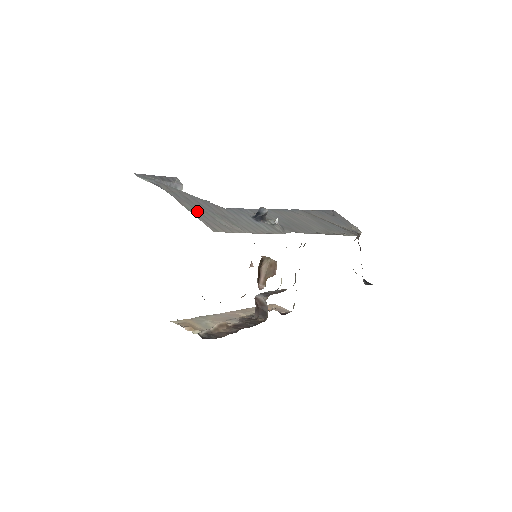
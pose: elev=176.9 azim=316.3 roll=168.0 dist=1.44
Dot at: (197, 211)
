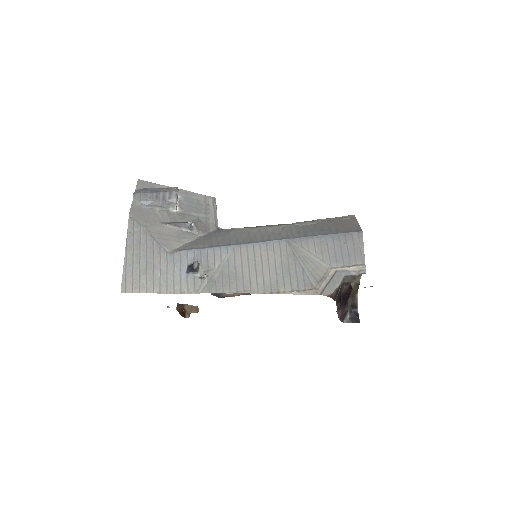
Dot at: (132, 262)
